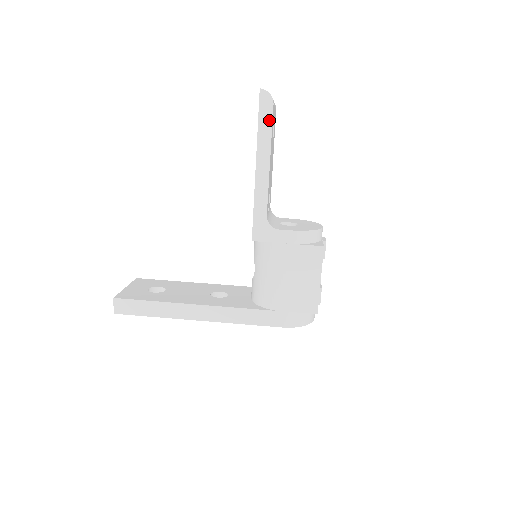
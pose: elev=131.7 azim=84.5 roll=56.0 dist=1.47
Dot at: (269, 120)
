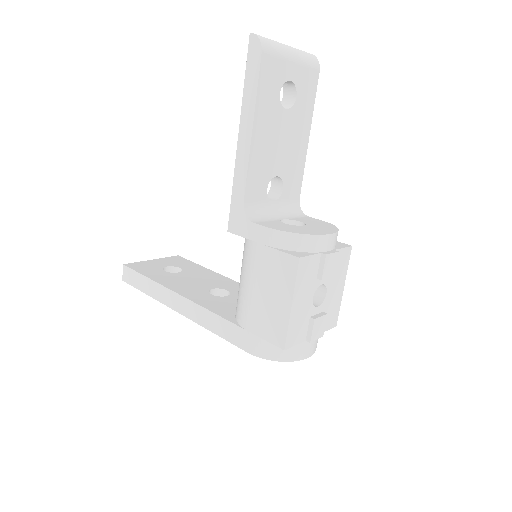
Dot at: (256, 75)
